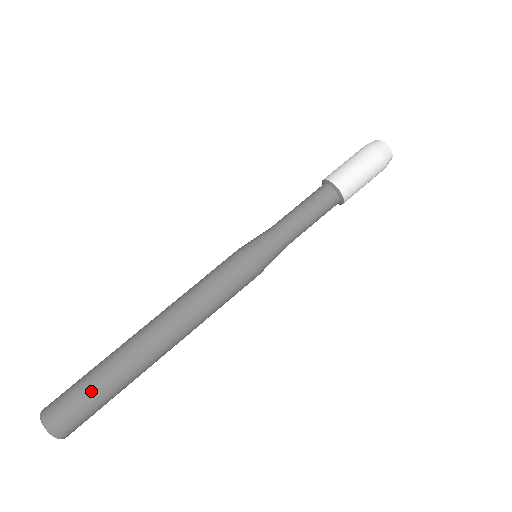
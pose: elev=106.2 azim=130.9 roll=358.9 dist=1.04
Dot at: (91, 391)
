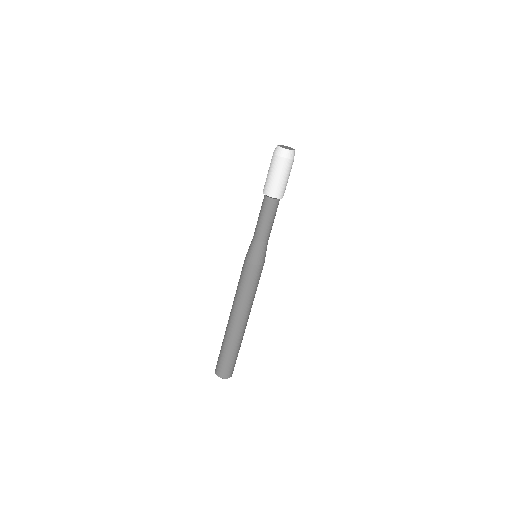
Dot at: (222, 354)
